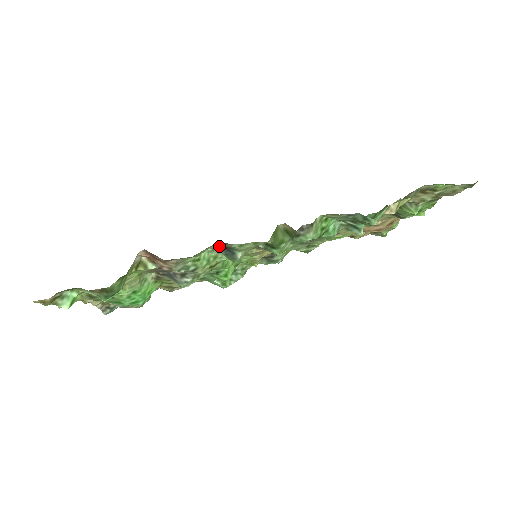
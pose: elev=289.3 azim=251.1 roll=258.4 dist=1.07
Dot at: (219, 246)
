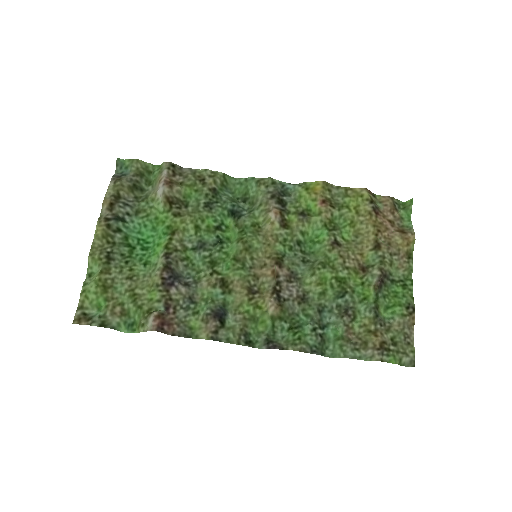
Dot at: (214, 324)
